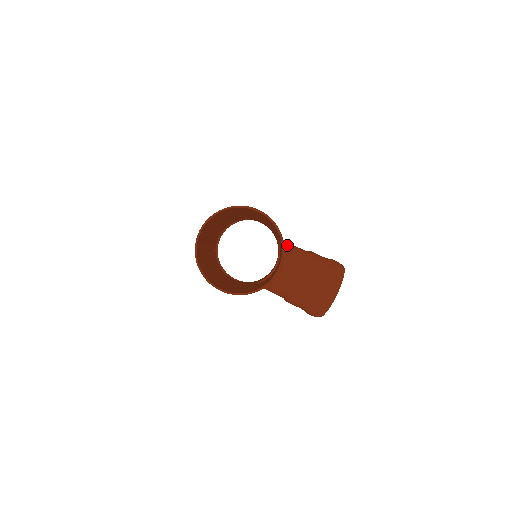
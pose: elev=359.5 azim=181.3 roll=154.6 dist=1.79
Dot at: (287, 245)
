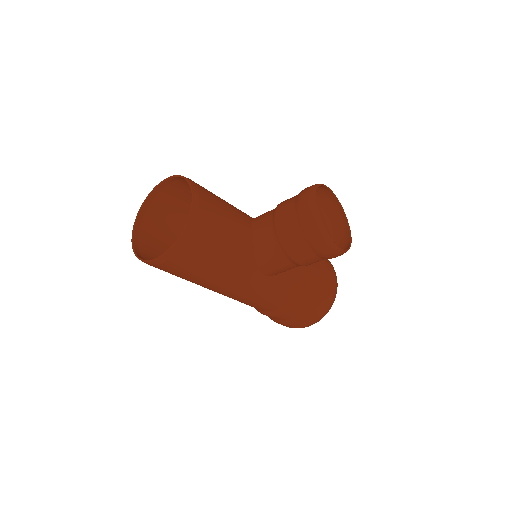
Dot at: occluded
